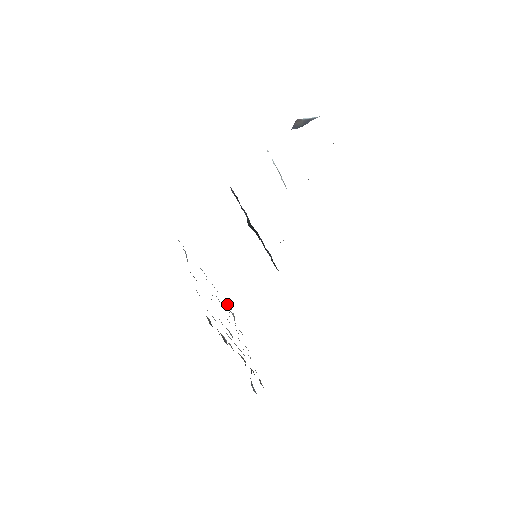
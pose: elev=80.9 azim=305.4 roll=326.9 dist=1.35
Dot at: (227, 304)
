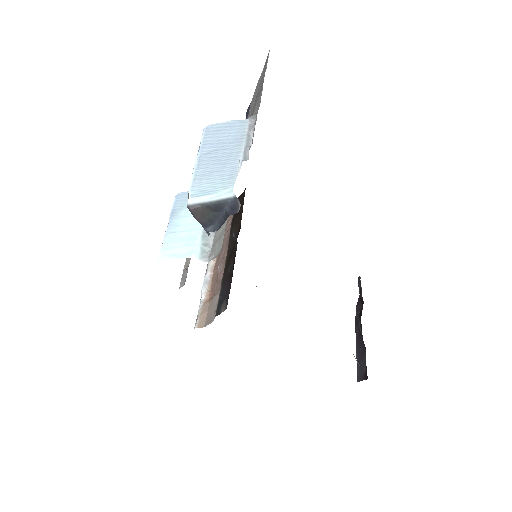
Dot at: occluded
